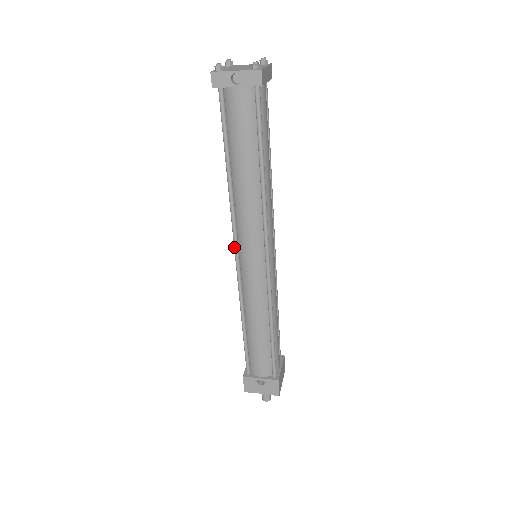
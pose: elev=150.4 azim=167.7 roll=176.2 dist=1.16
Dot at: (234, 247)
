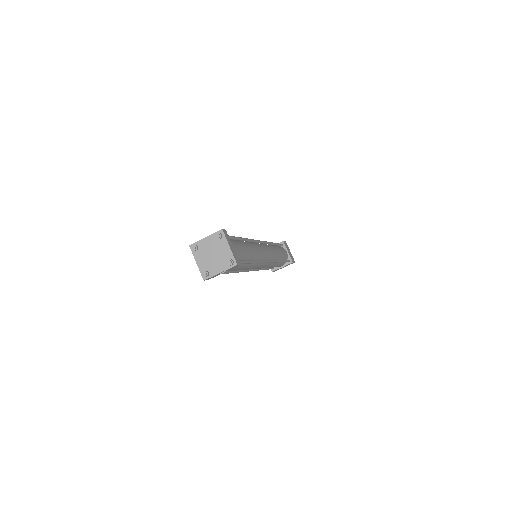
Dot at: occluded
